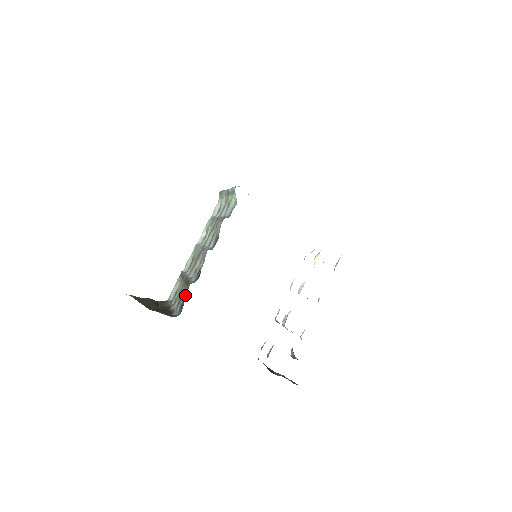
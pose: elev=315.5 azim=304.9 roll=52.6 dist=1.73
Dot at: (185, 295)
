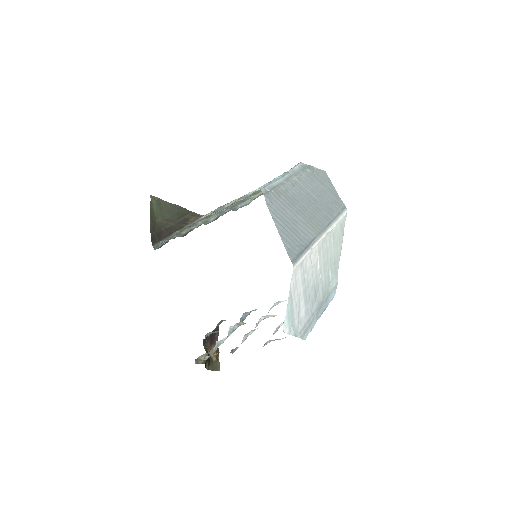
Dot at: occluded
